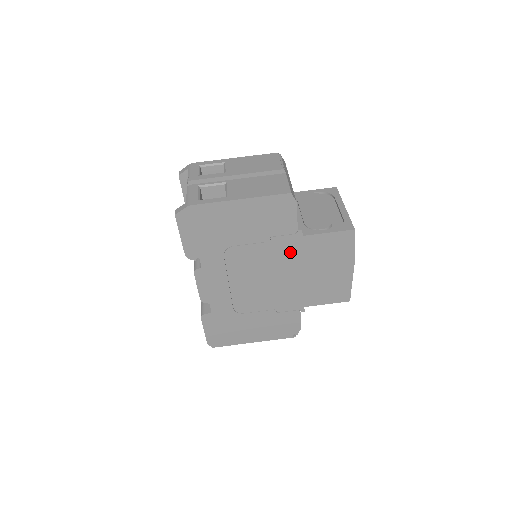
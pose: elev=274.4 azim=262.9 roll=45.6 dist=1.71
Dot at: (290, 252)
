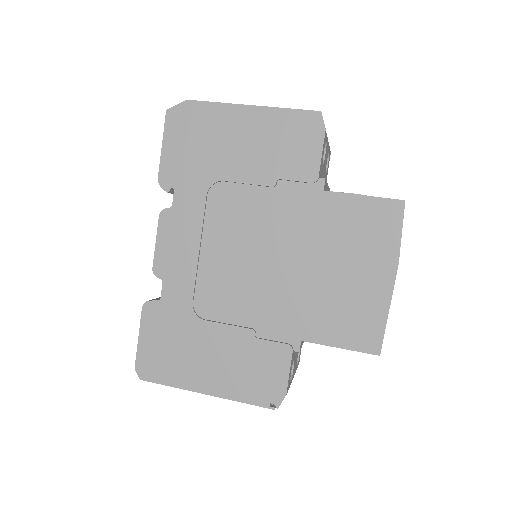
Dot at: (300, 216)
